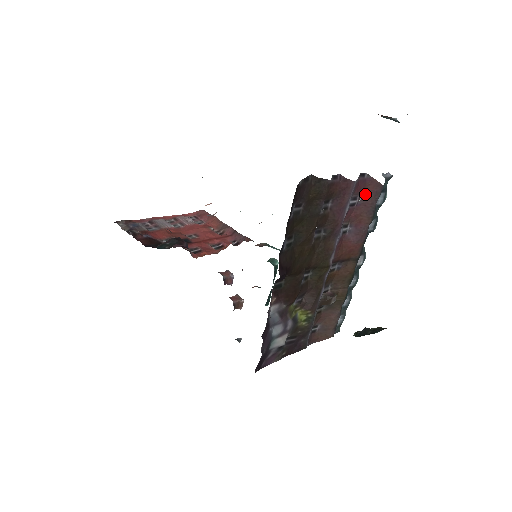
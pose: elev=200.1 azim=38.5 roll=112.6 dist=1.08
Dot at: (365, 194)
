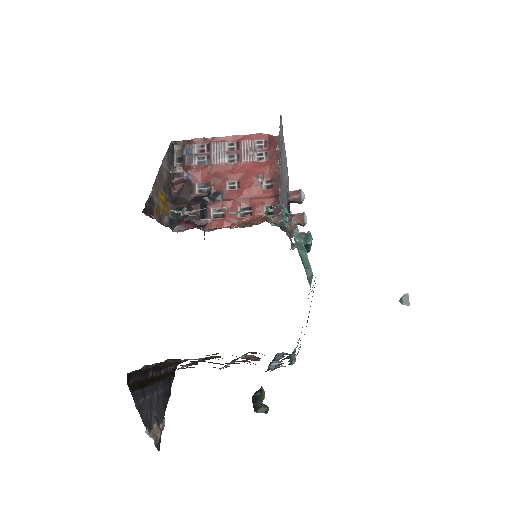
Dot at: occluded
